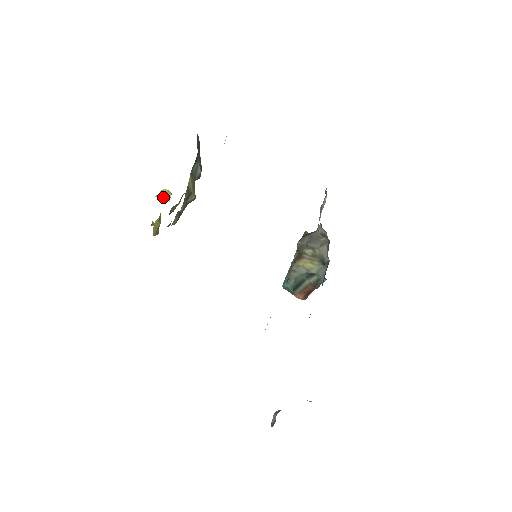
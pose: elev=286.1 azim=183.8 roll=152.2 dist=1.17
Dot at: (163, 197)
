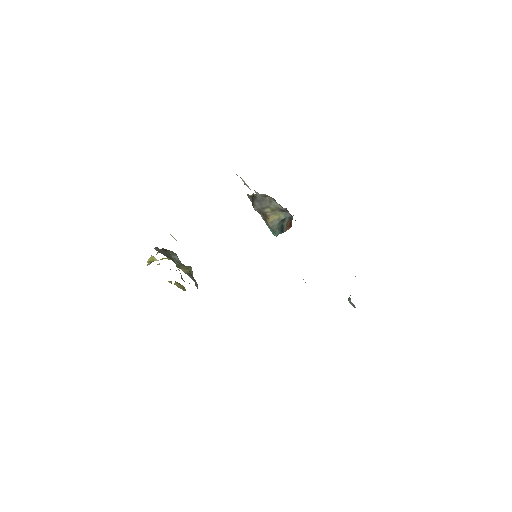
Dot at: occluded
